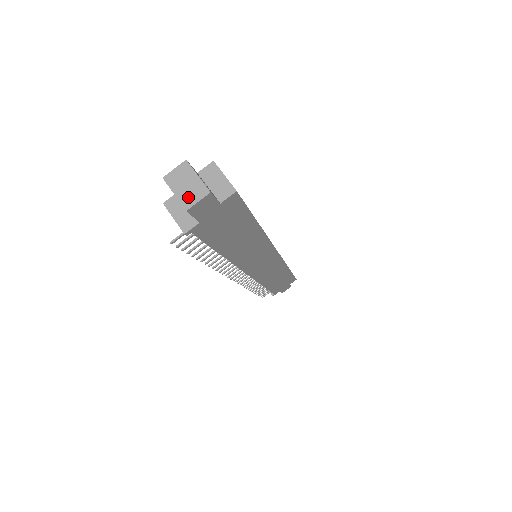
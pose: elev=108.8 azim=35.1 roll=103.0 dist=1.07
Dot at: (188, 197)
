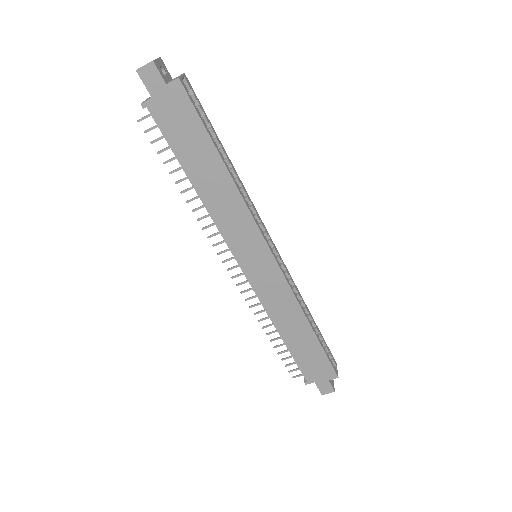
Dot at: (143, 66)
